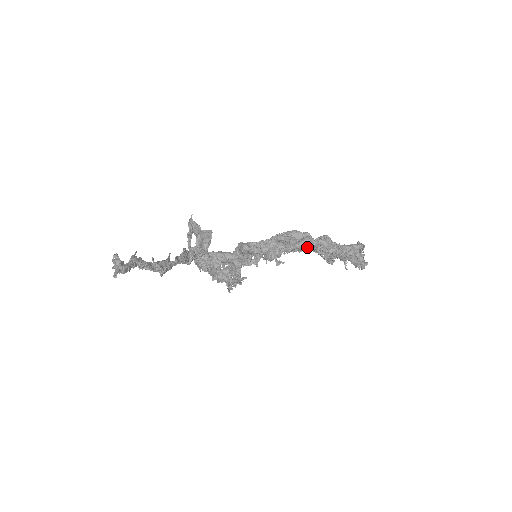
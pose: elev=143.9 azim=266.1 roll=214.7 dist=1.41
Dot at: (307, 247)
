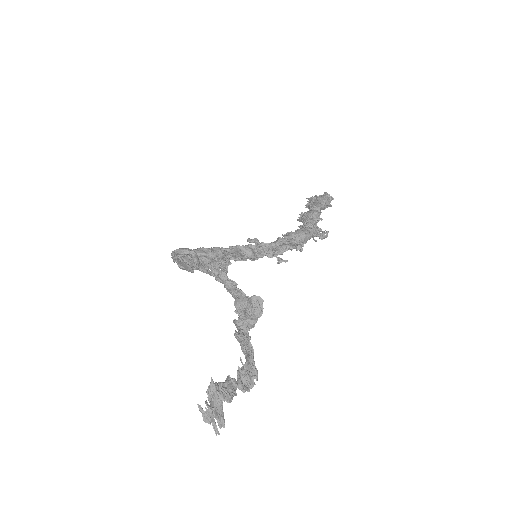
Dot at: occluded
